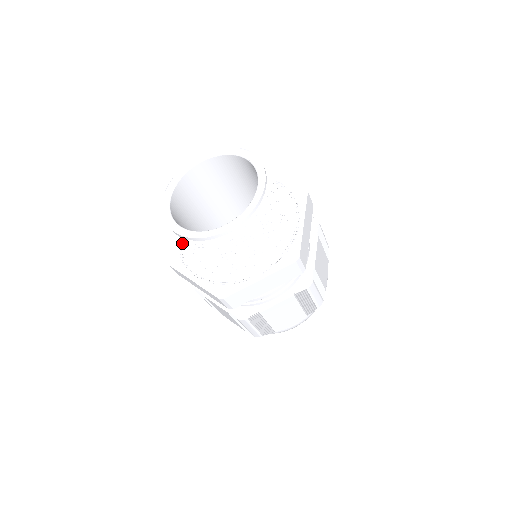
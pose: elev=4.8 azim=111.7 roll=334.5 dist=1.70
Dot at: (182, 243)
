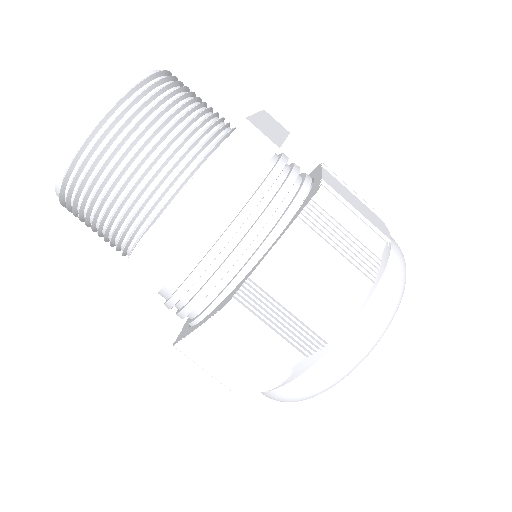
Dot at: occluded
